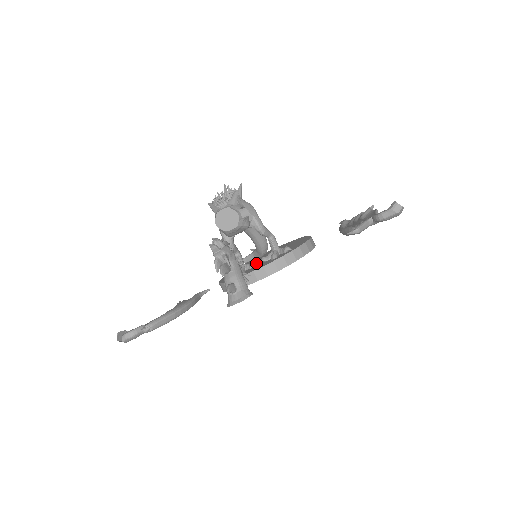
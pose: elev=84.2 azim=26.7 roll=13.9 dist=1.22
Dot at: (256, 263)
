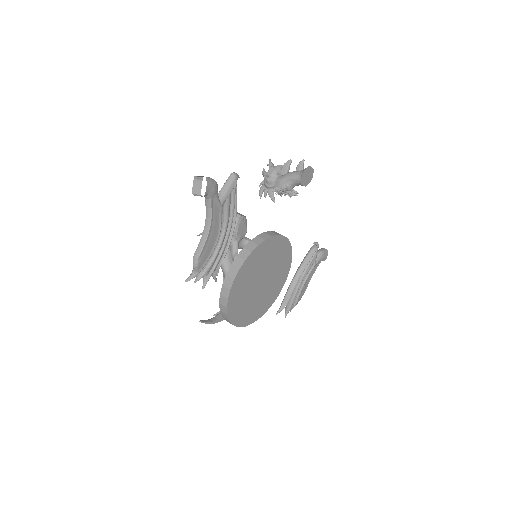
Dot at: occluded
